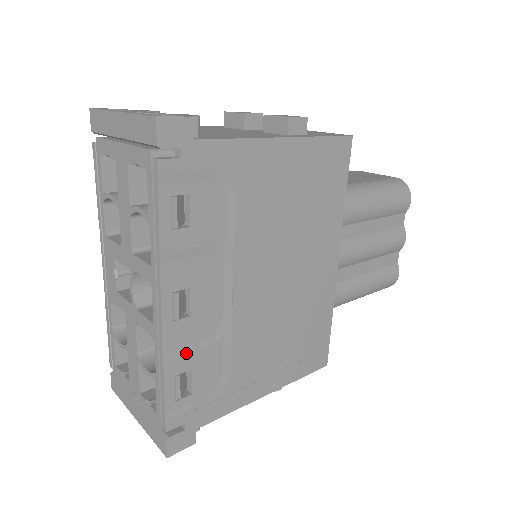
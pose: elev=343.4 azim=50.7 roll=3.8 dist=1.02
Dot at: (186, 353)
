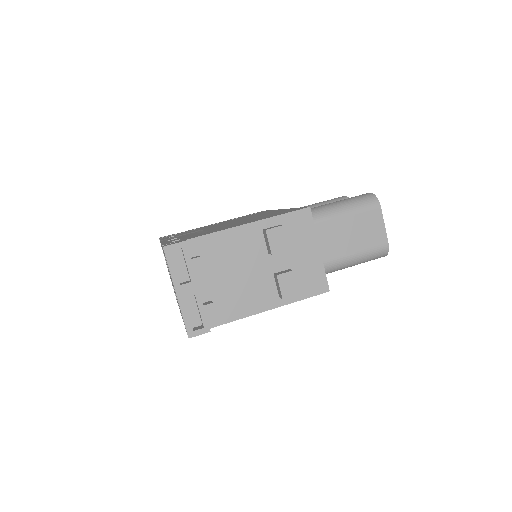
Dot at: occluded
